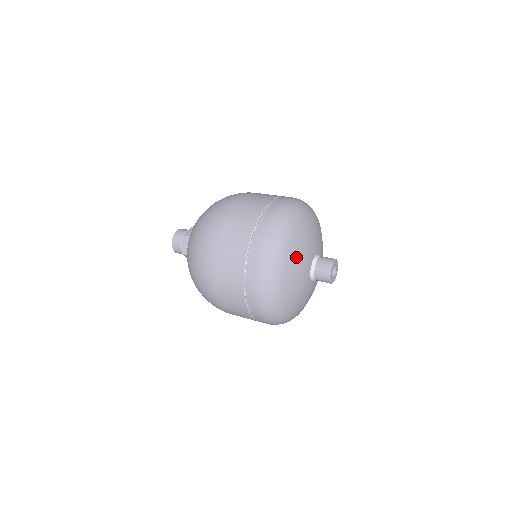
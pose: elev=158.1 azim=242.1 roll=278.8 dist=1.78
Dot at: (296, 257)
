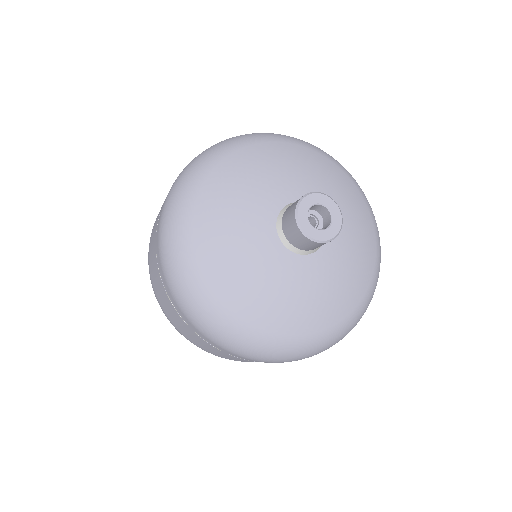
Dot at: (221, 240)
